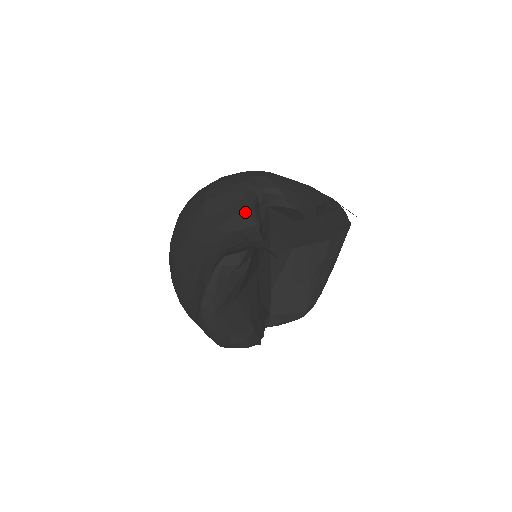
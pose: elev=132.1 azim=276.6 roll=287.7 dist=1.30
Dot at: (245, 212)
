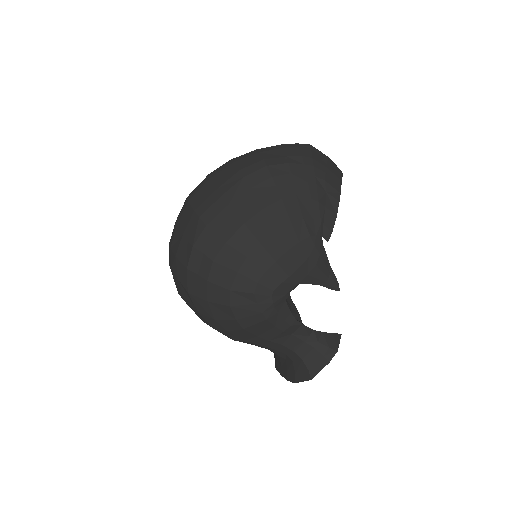
Dot at: (291, 326)
